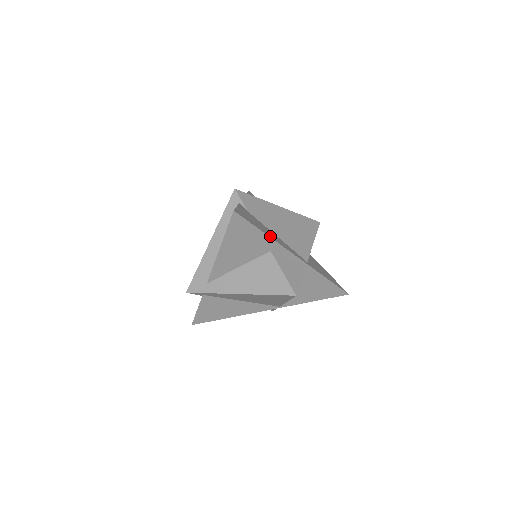
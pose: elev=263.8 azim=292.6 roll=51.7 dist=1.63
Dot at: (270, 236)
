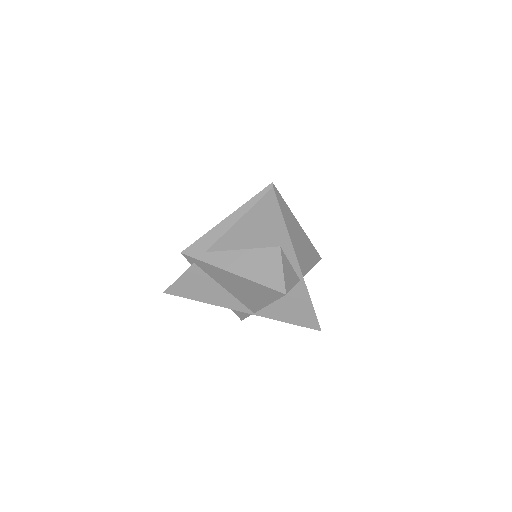
Dot at: occluded
